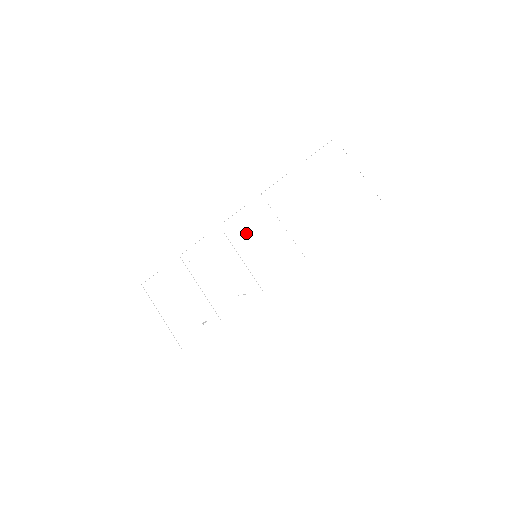
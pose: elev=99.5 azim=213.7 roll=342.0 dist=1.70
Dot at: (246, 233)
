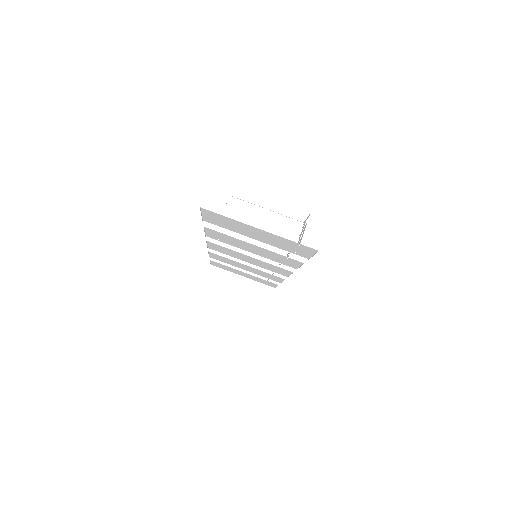
Dot at: (230, 253)
